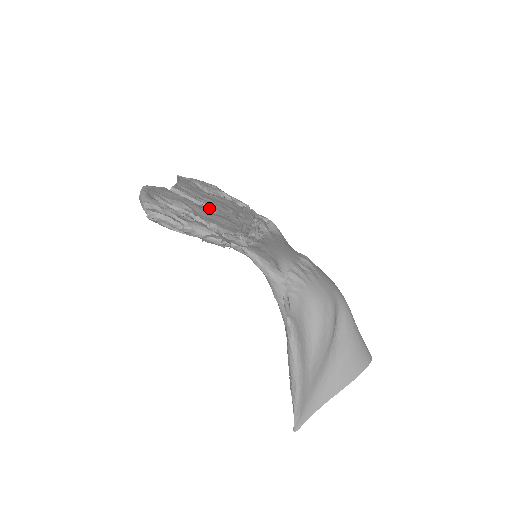
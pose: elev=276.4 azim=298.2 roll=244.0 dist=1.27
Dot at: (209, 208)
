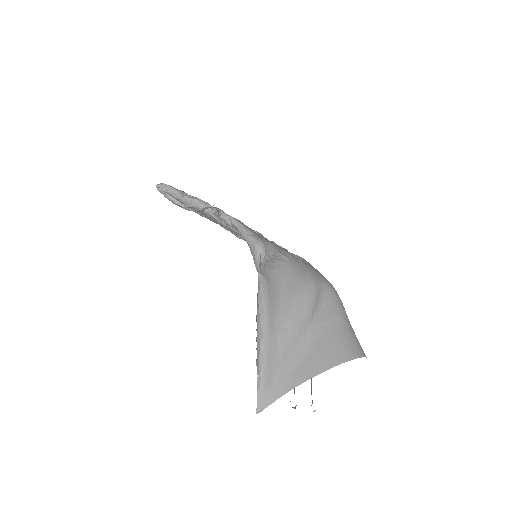
Dot at: occluded
